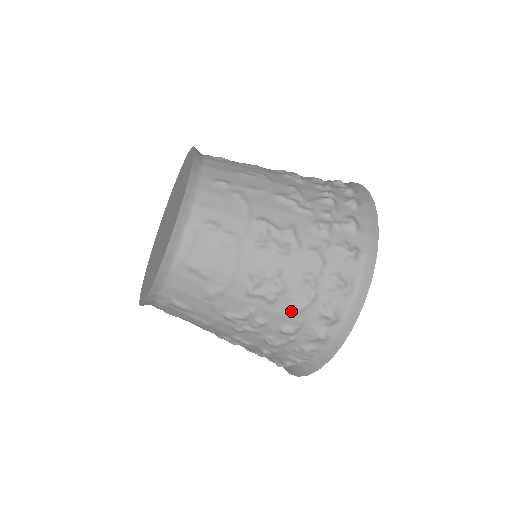
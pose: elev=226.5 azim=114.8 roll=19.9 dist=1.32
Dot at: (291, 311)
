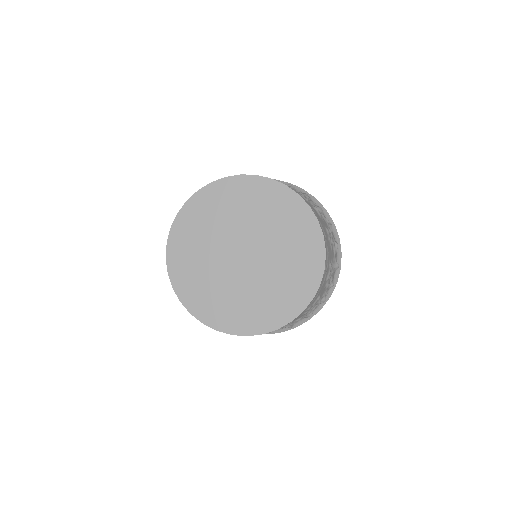
Dot at: occluded
